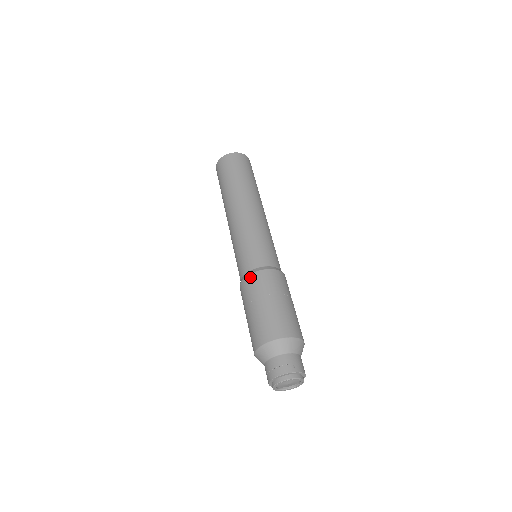
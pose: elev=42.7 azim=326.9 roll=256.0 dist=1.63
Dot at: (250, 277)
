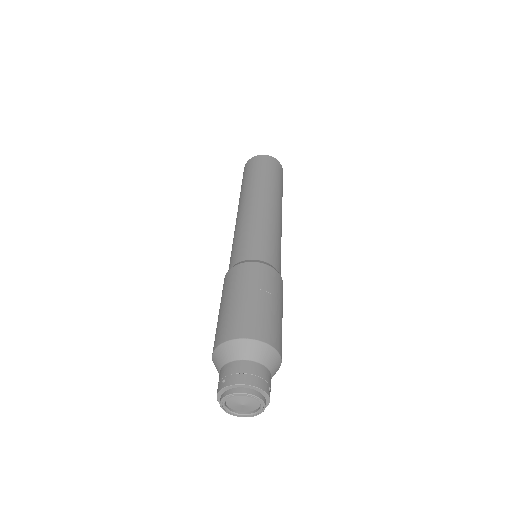
Dot at: (262, 266)
